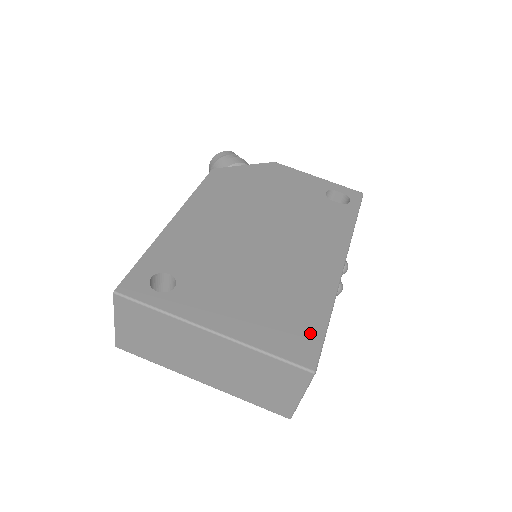
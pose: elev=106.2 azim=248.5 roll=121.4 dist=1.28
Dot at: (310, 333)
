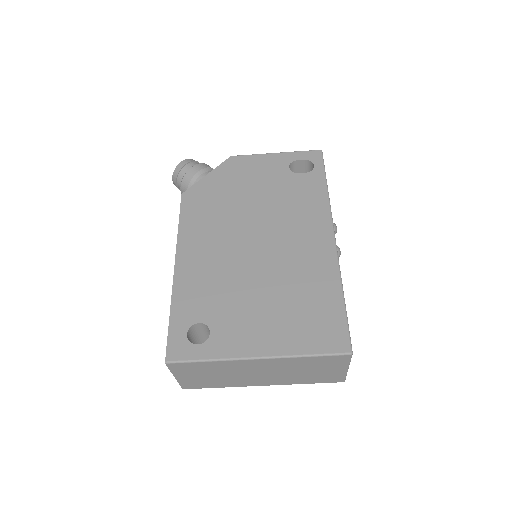
Dot at: (334, 320)
